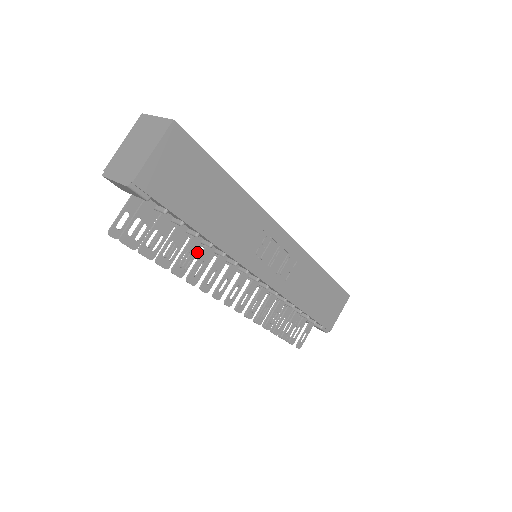
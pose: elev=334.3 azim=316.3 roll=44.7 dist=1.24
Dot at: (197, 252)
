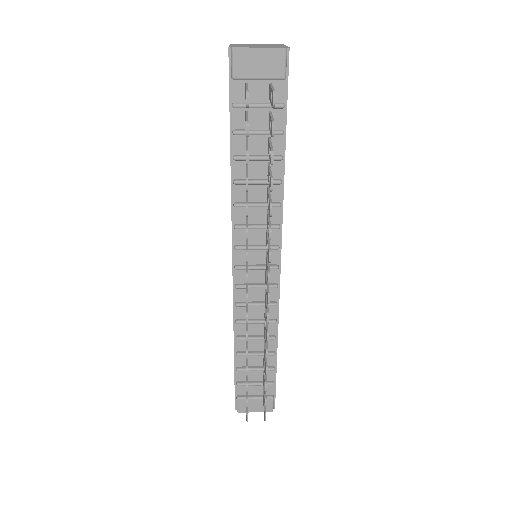
Dot at: occluded
